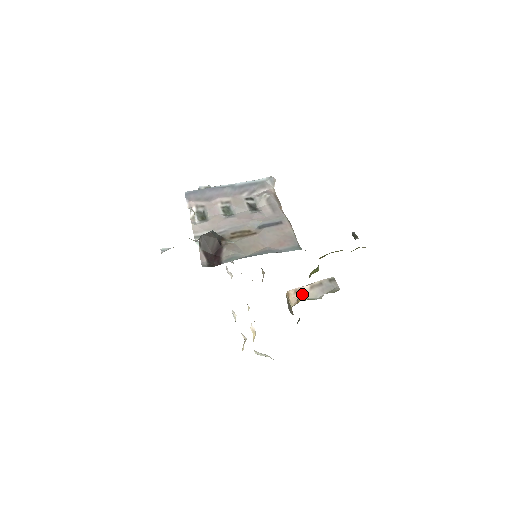
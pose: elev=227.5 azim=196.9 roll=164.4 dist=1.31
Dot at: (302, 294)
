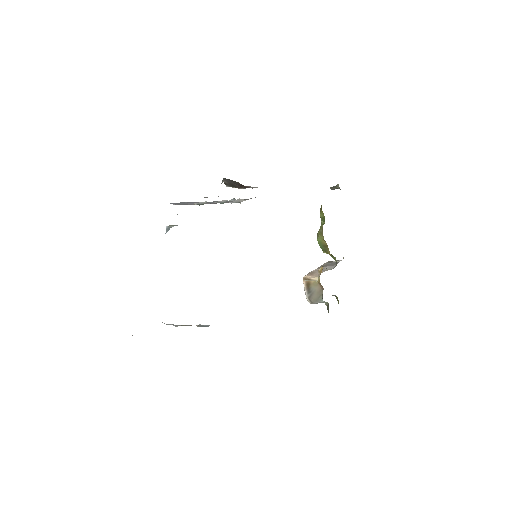
Dot at: (317, 272)
